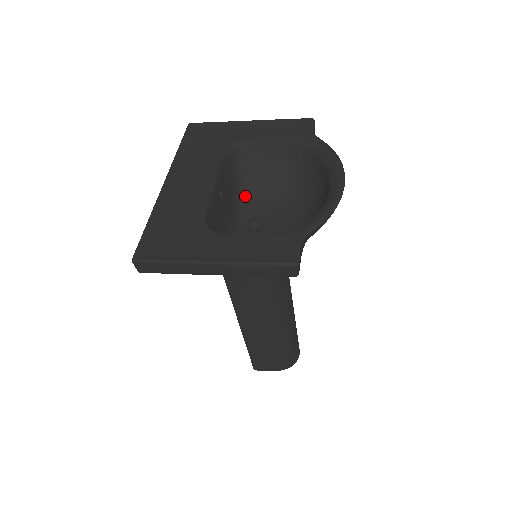
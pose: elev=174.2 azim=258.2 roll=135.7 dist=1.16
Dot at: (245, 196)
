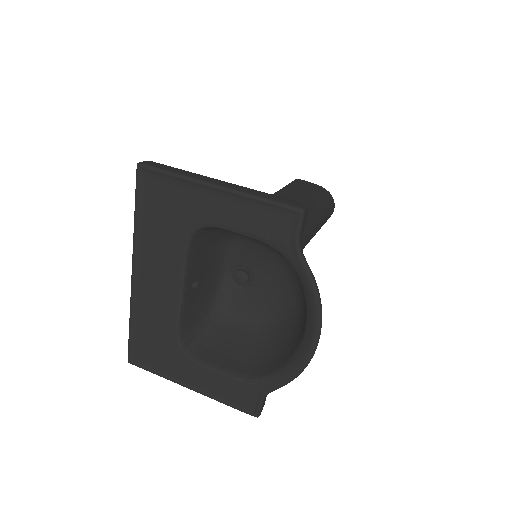
Dot at: (229, 244)
